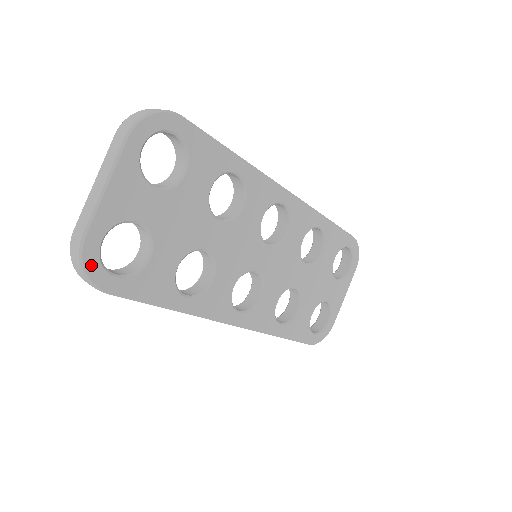
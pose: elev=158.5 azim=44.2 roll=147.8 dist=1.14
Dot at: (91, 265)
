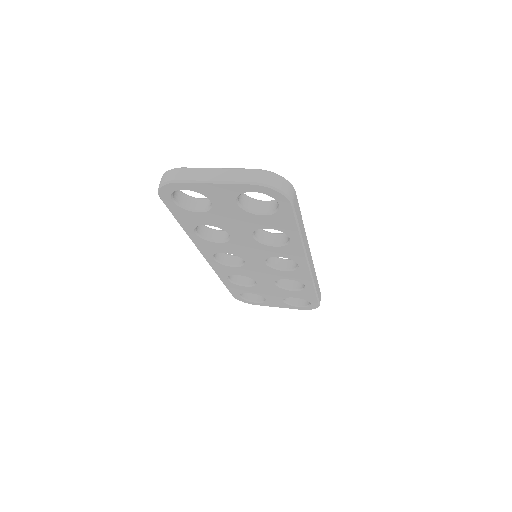
Dot at: (167, 189)
